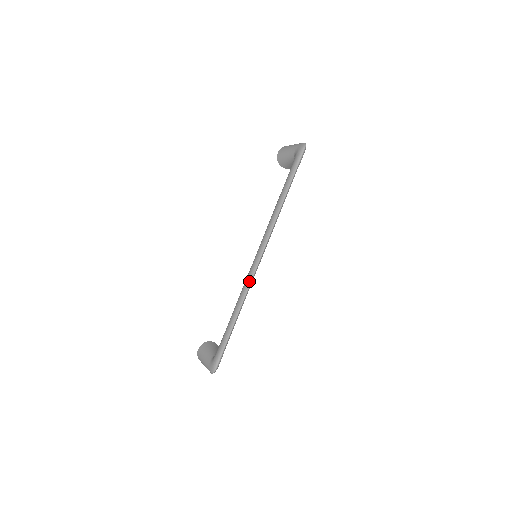
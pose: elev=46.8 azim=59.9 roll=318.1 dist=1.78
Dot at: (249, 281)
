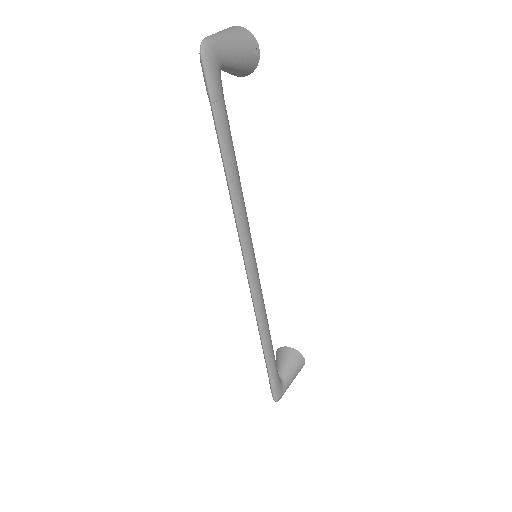
Dot at: occluded
